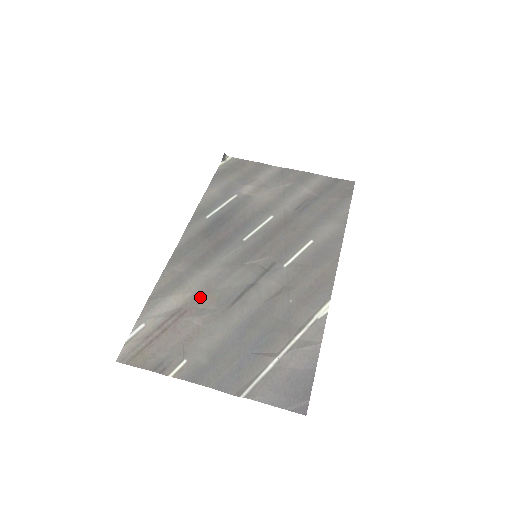
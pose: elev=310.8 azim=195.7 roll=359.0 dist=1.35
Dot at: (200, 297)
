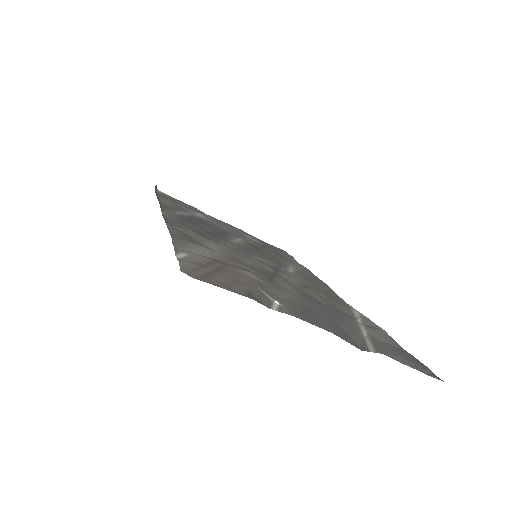
Dot at: (232, 260)
